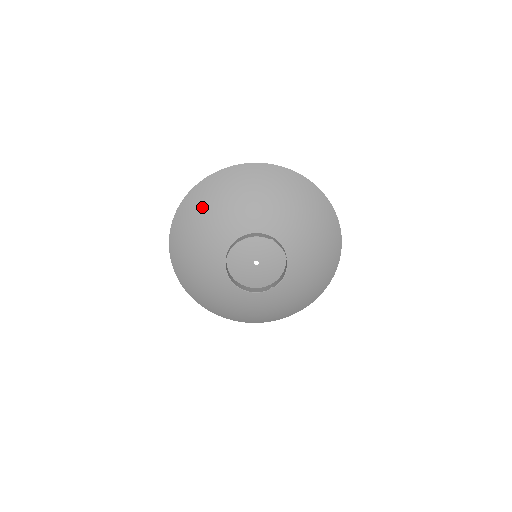
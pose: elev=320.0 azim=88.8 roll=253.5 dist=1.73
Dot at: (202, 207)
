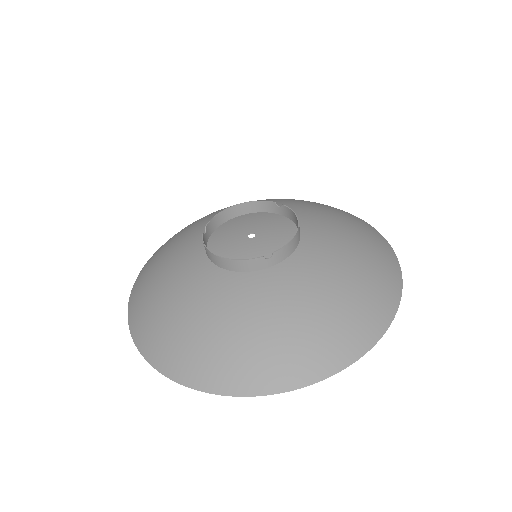
Dot at: occluded
